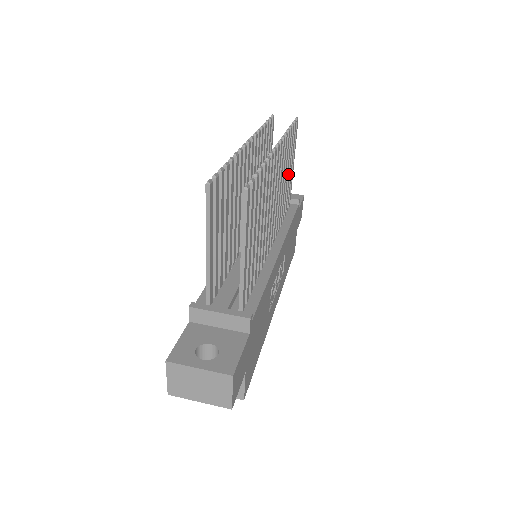
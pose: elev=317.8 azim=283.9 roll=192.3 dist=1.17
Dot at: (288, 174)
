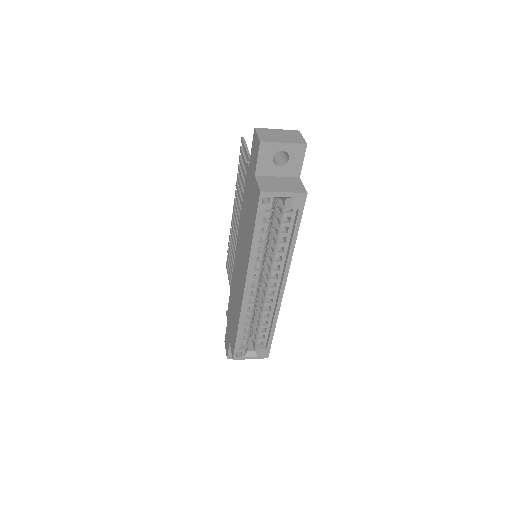
Dot at: occluded
